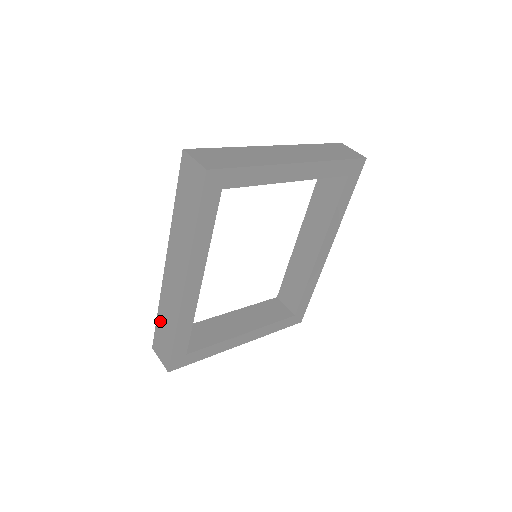
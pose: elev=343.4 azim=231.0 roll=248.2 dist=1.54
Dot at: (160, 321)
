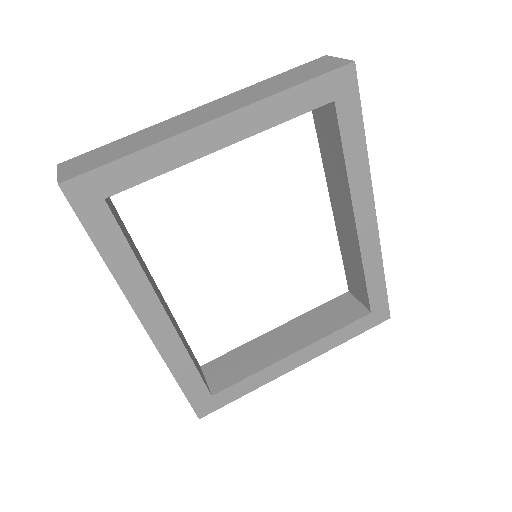
Dot at: occluded
